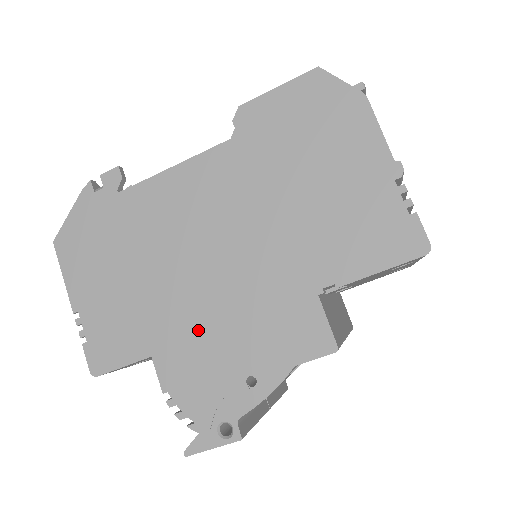
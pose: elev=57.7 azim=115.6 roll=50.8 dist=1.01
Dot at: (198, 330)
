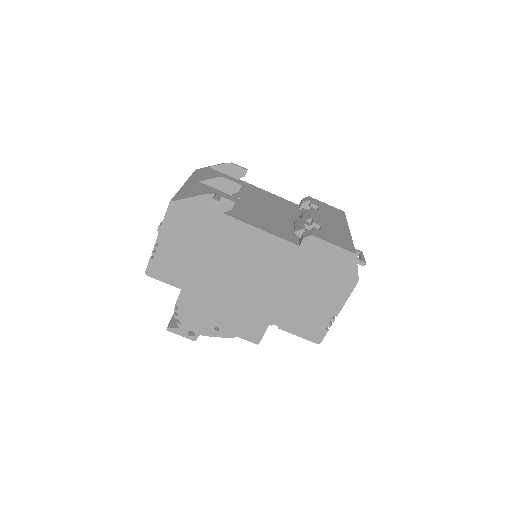
Dot at: (211, 297)
